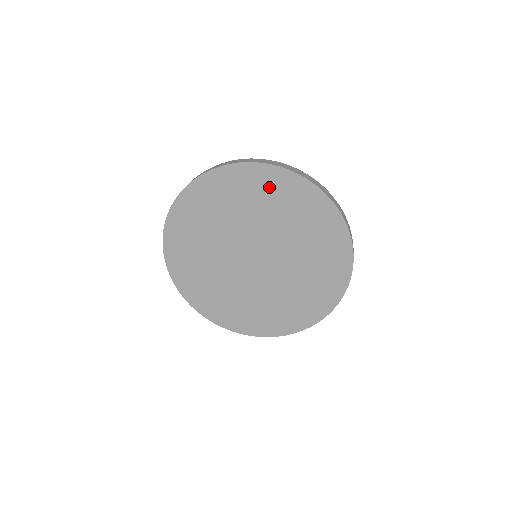
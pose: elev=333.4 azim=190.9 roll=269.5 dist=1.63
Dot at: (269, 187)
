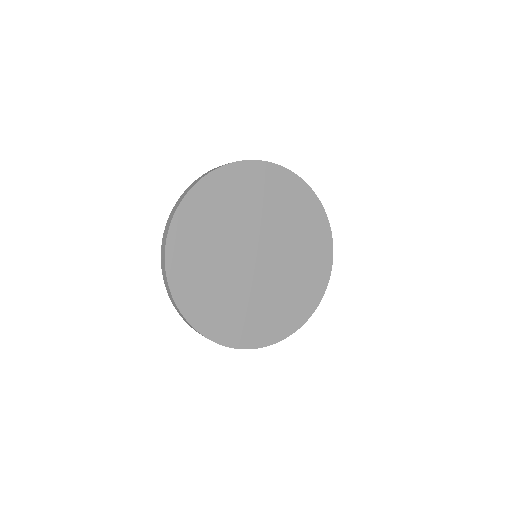
Dot at: (311, 219)
